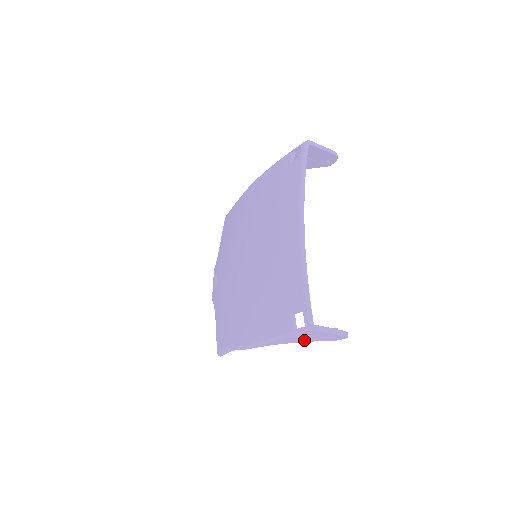
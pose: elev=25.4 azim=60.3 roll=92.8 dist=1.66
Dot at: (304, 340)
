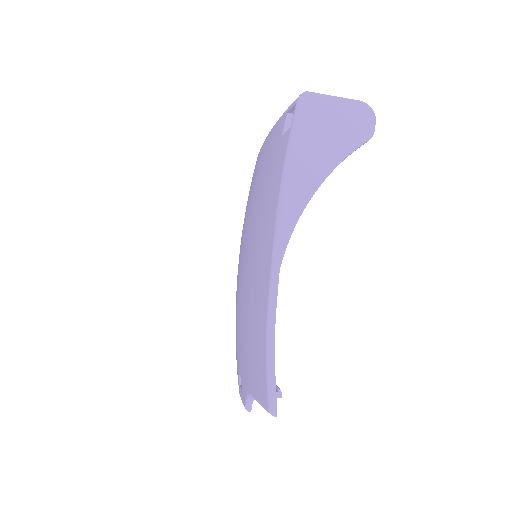
Dot at: (328, 157)
